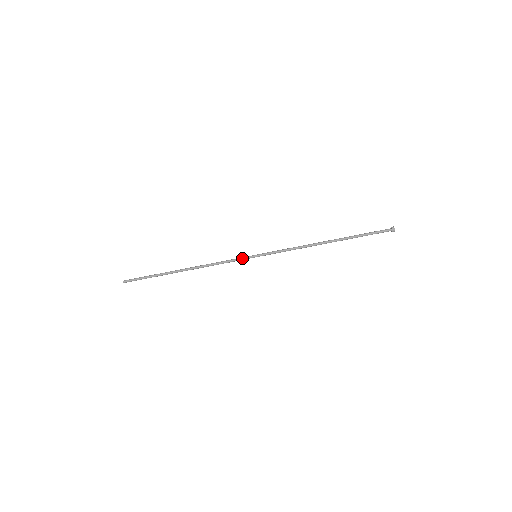
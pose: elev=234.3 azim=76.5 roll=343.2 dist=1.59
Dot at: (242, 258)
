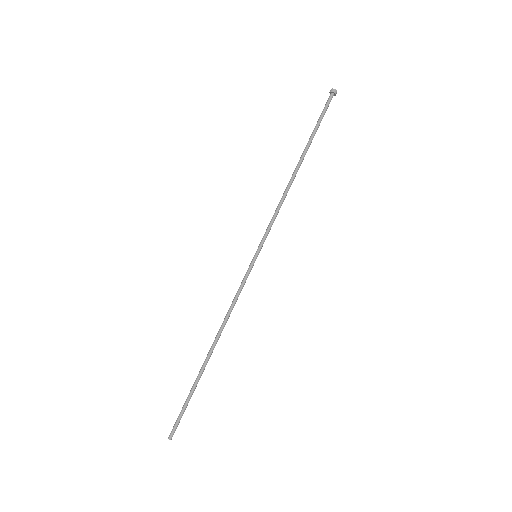
Dot at: (247, 273)
